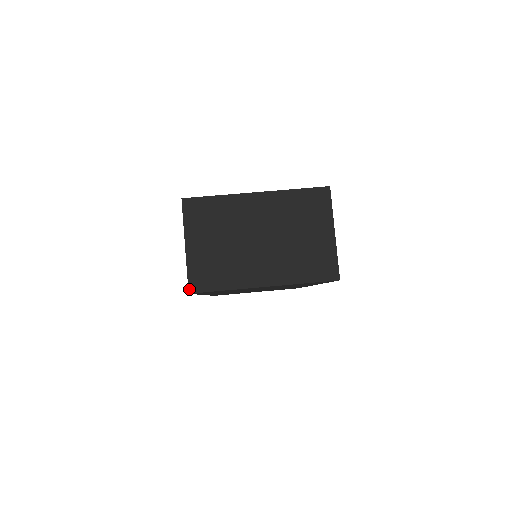
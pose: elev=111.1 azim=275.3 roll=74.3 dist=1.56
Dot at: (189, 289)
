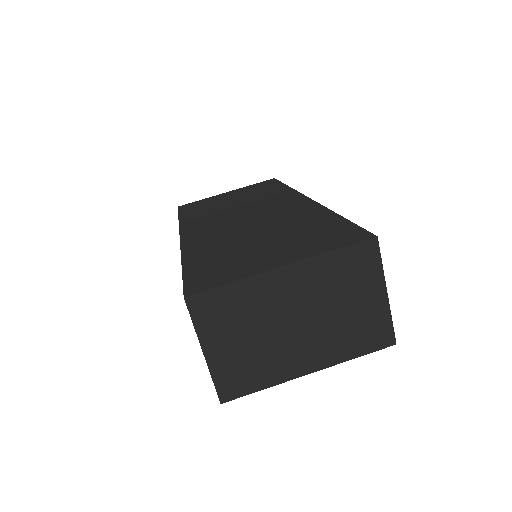
Dot at: (220, 399)
